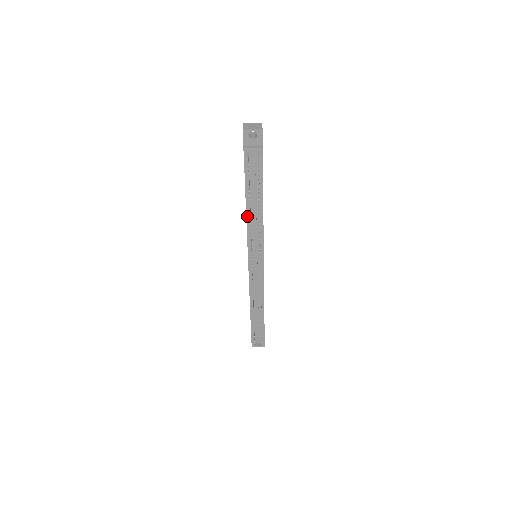
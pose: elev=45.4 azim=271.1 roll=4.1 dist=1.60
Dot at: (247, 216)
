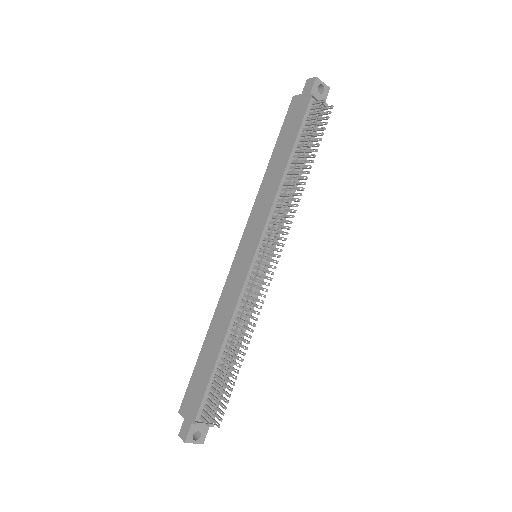
Dot at: (281, 182)
